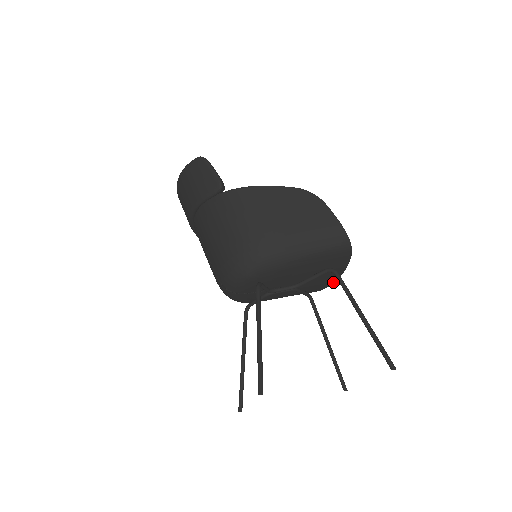
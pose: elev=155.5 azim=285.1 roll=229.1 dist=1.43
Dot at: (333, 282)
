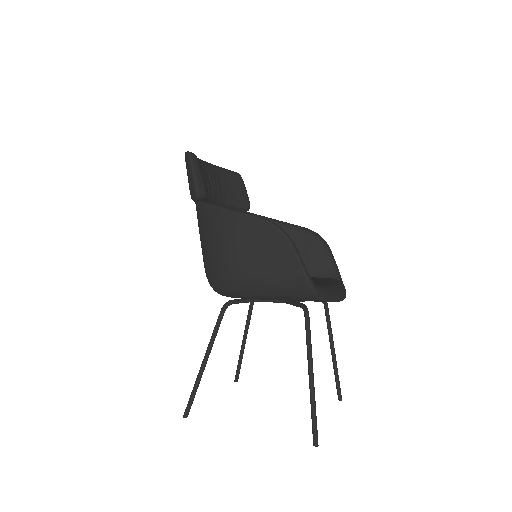
Dot at: occluded
